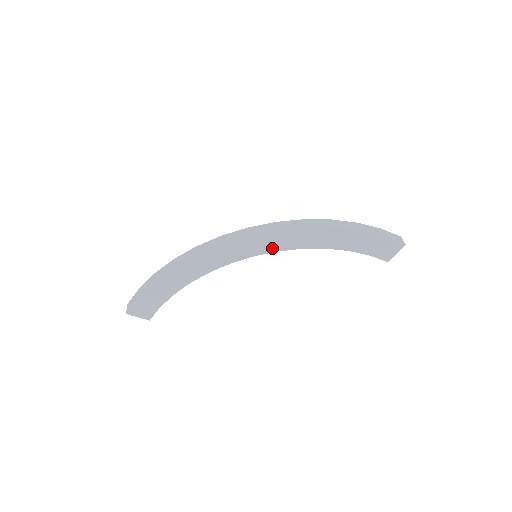
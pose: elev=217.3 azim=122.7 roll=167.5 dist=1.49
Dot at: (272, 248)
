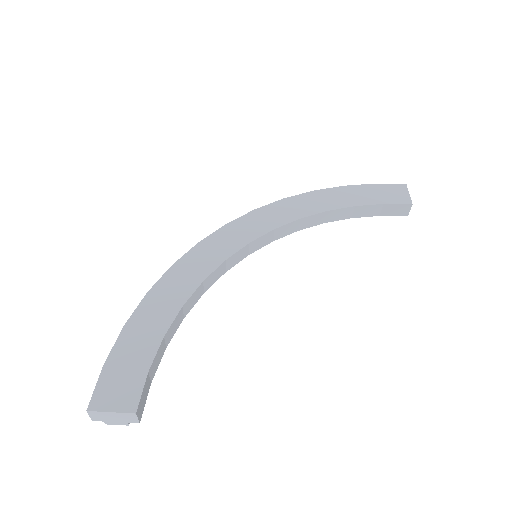
Dot at: (263, 229)
